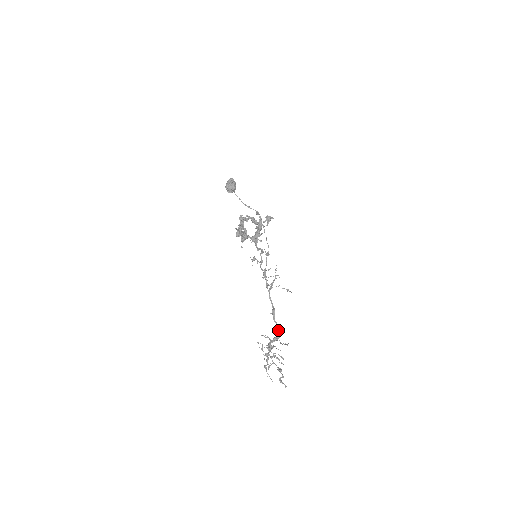
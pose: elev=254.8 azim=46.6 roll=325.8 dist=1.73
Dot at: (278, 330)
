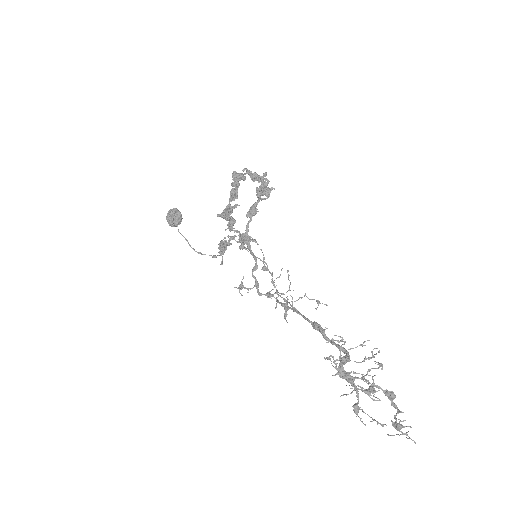
Dot at: occluded
